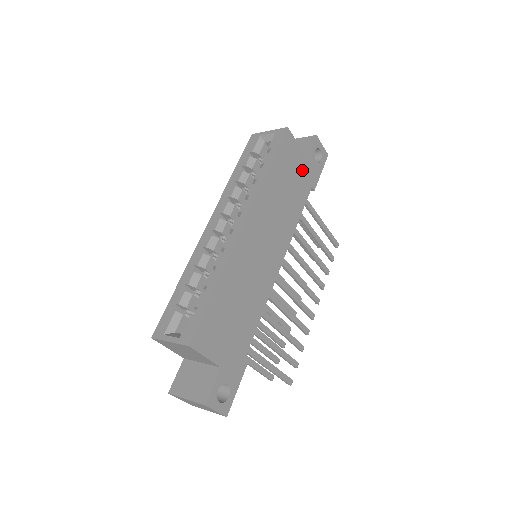
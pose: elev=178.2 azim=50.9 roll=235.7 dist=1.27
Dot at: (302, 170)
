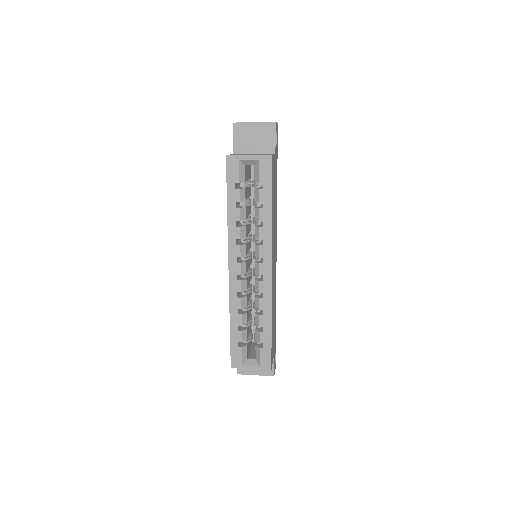
Dot at: (275, 170)
